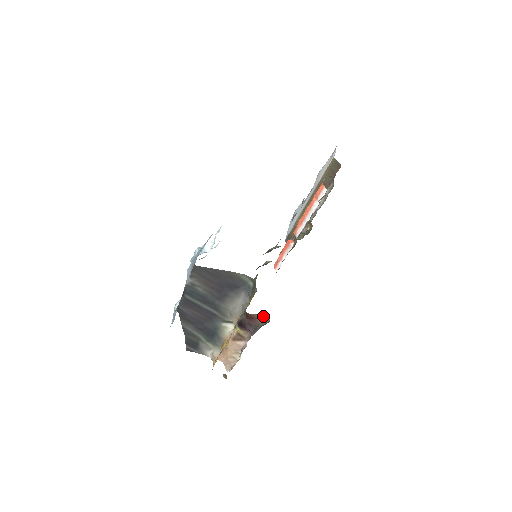
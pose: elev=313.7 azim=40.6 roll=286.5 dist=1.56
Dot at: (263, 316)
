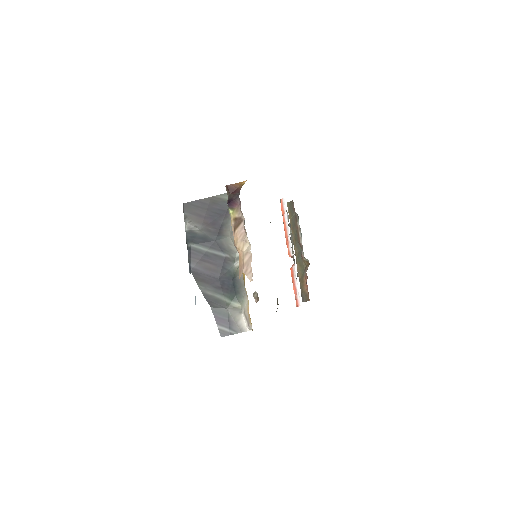
Dot at: (241, 183)
